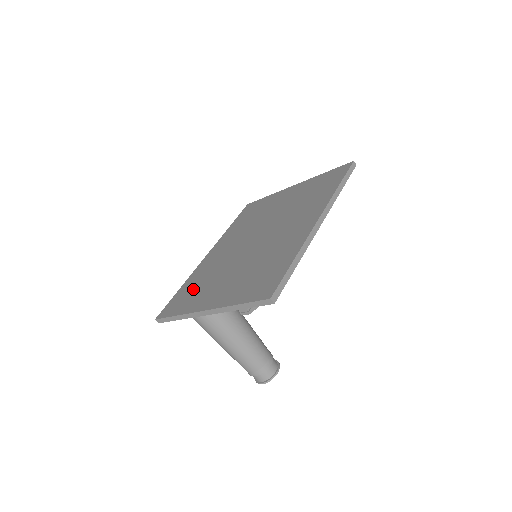
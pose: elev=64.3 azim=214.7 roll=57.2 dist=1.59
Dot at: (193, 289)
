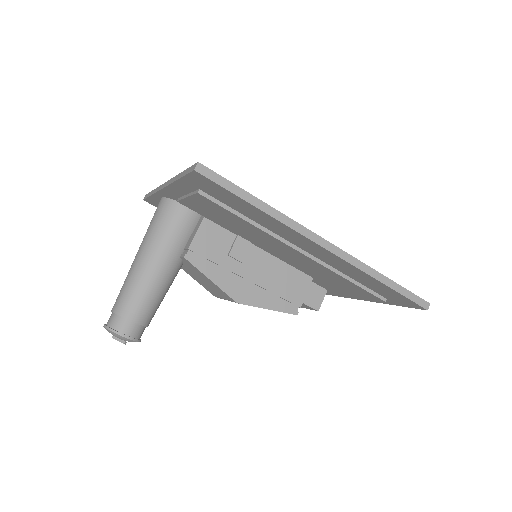
Dot at: occluded
